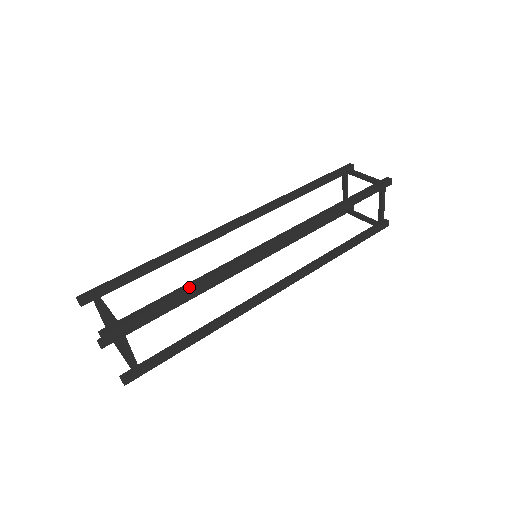
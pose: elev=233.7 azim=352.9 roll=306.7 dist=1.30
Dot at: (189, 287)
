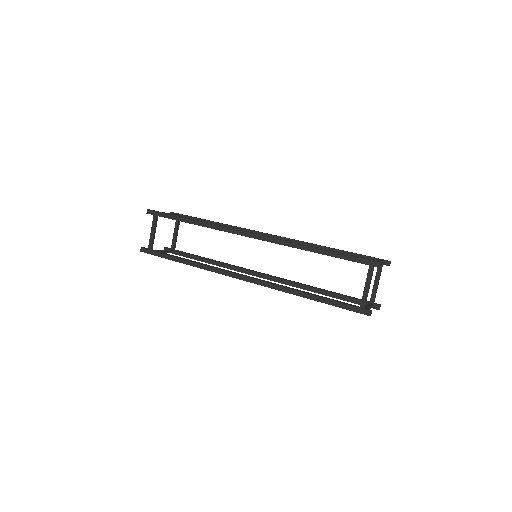
Dot at: occluded
